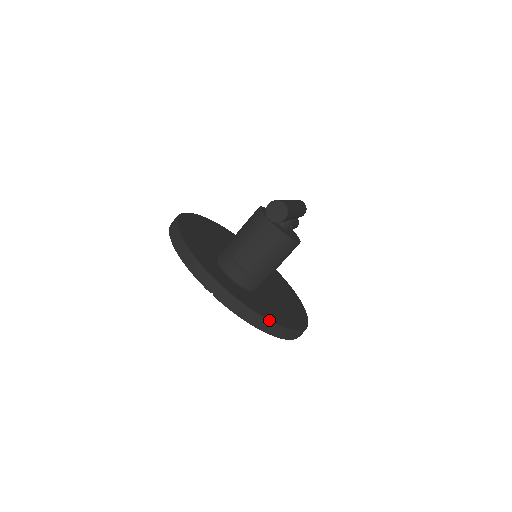
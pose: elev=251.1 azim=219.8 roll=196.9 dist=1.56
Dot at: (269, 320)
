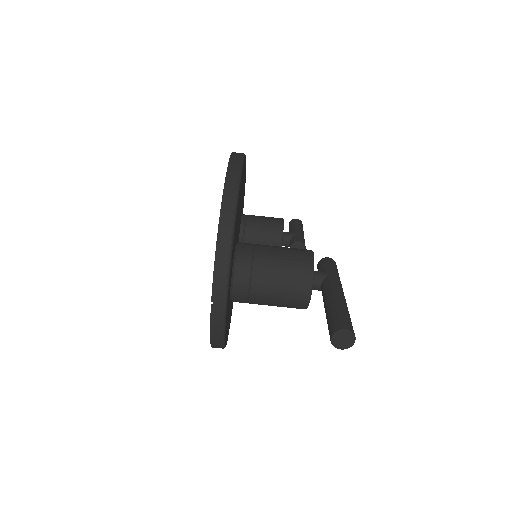
Dot at: occluded
